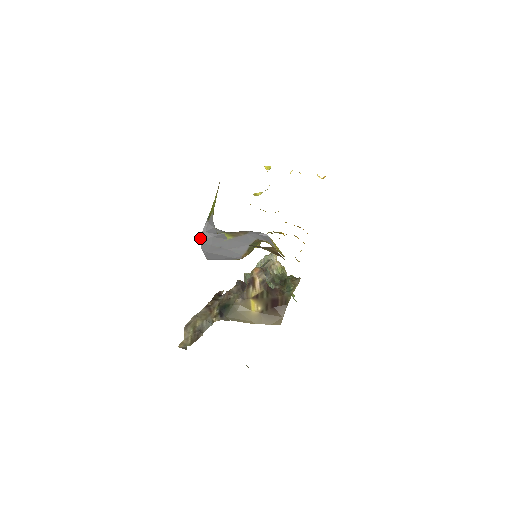
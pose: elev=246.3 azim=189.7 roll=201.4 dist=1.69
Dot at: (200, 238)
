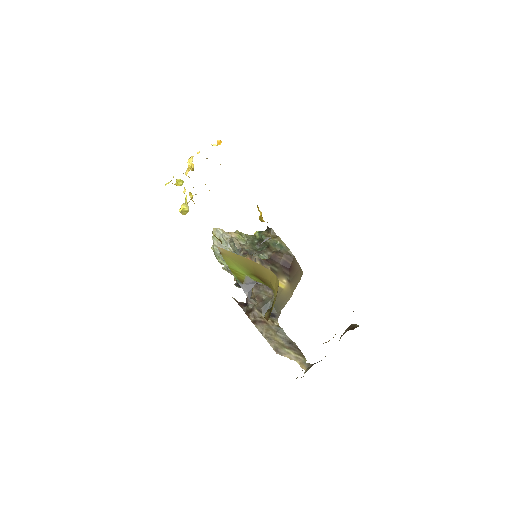
Dot at: (249, 300)
